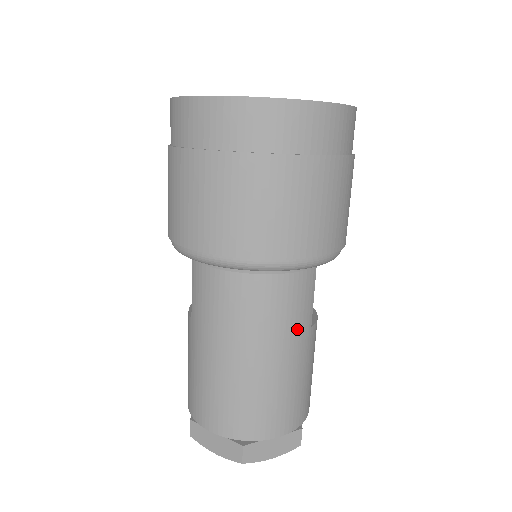
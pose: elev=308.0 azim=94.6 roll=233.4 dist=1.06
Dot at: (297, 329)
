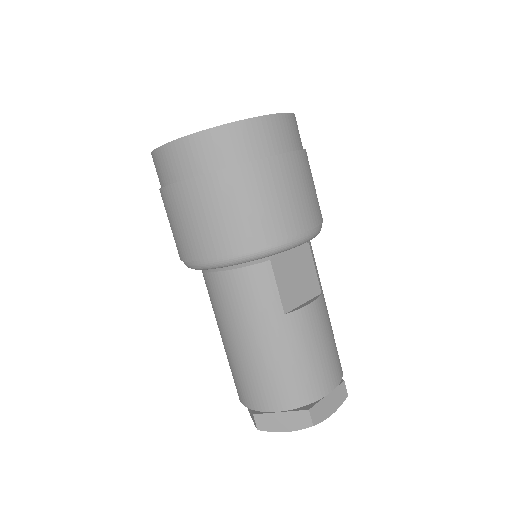
Dot at: (263, 316)
